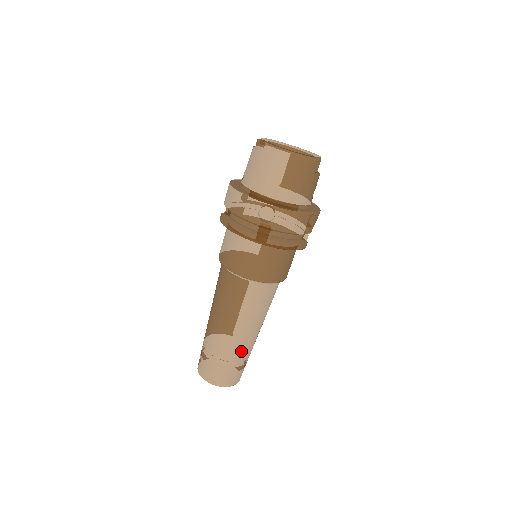
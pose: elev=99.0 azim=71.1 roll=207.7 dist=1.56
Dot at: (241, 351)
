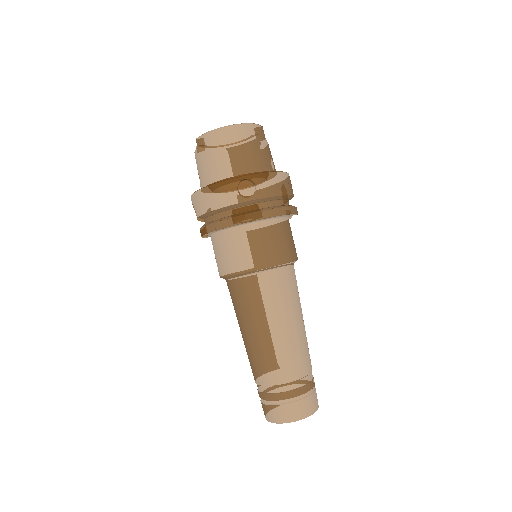
Dot at: (302, 360)
